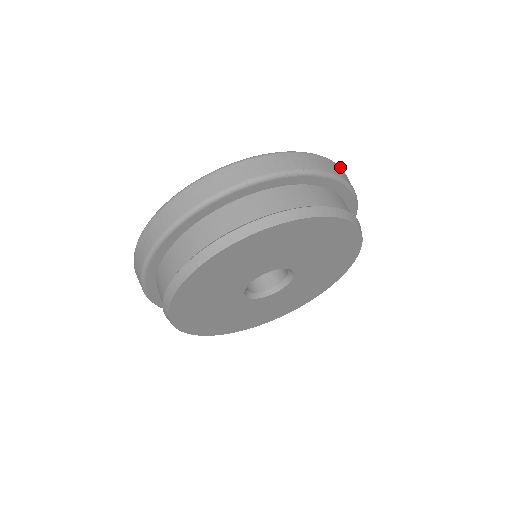
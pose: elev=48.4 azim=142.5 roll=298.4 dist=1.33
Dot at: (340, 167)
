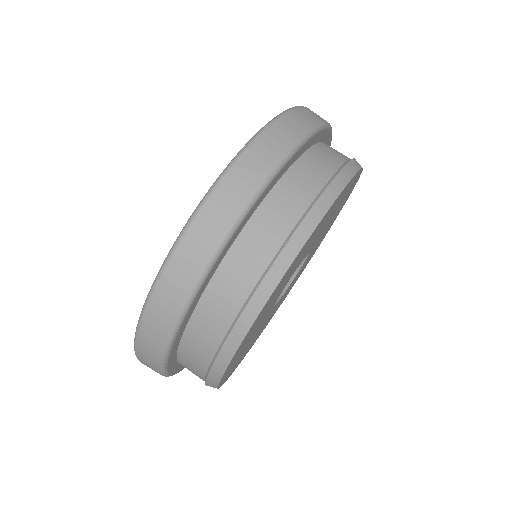
Dot at: occluded
